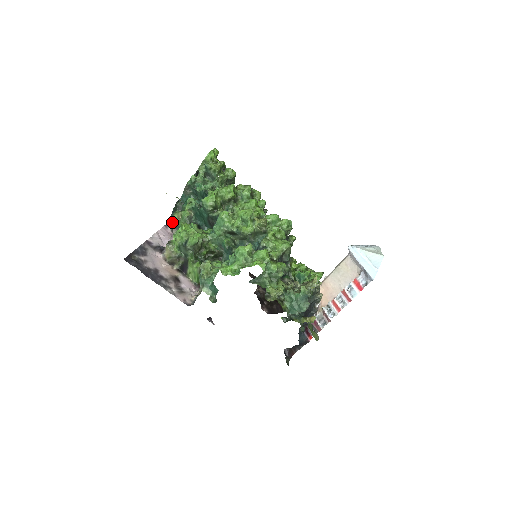
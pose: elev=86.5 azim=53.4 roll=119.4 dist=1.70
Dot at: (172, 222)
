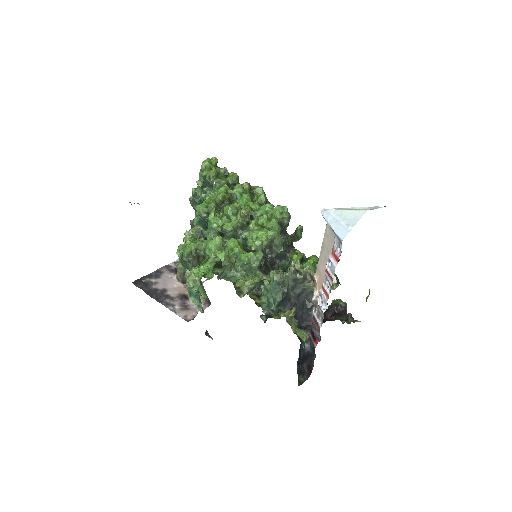
Dot at: occluded
